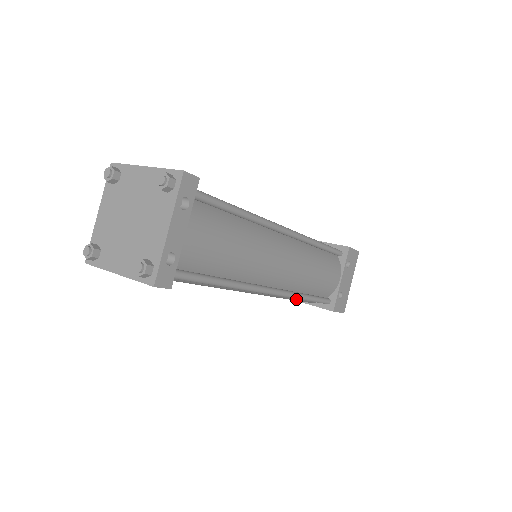
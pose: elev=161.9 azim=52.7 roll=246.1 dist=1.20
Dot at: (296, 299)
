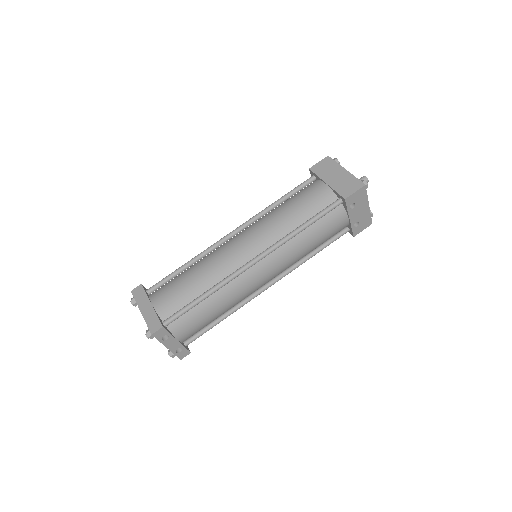
Dot at: occluded
